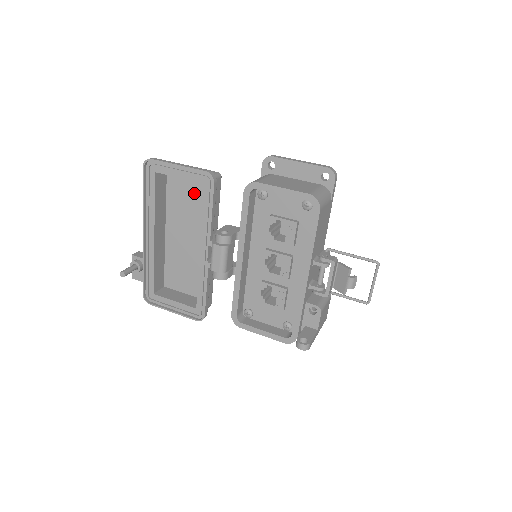
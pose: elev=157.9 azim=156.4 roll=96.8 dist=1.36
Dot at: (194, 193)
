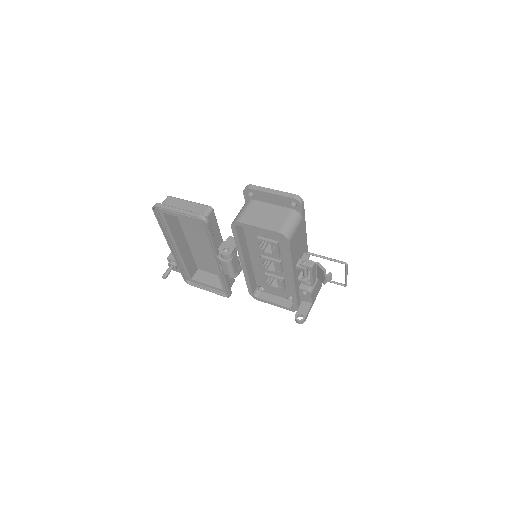
Dot at: occluded
